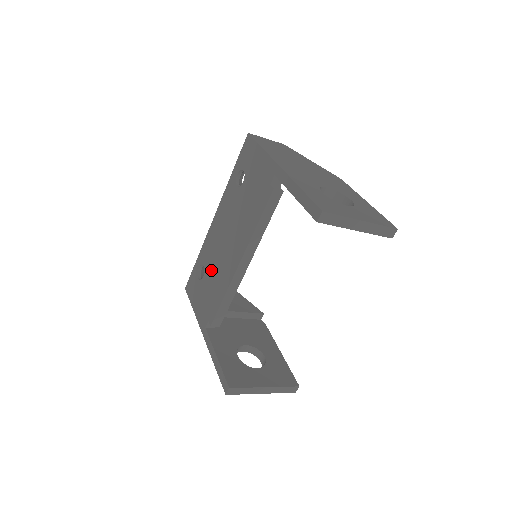
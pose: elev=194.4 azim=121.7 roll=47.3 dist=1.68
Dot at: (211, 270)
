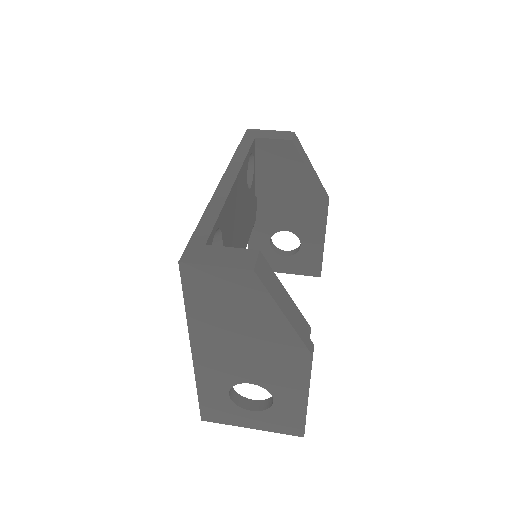
Dot at: occluded
